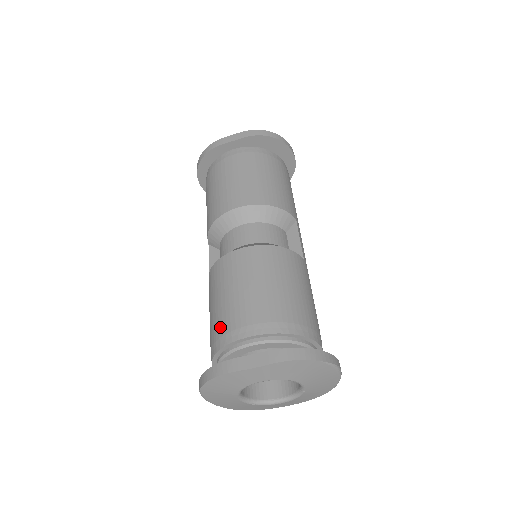
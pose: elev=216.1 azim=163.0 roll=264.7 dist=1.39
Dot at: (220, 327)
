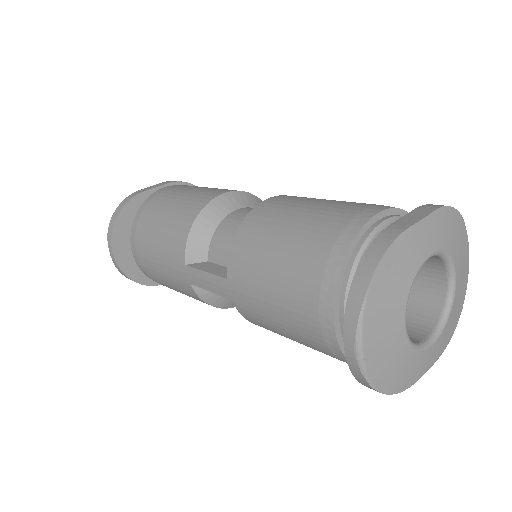
Dot at: (322, 238)
